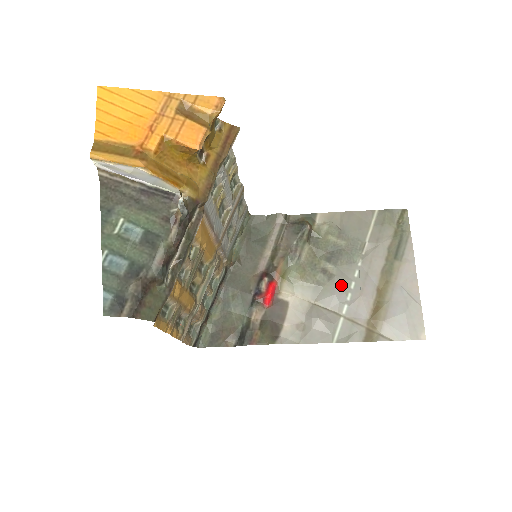
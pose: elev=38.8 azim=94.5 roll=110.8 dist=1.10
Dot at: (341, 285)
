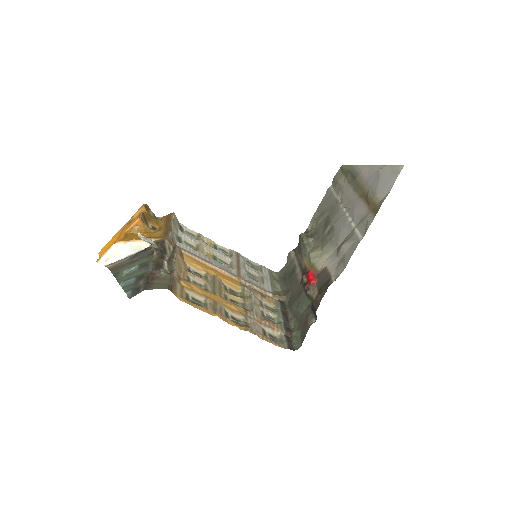
Dot at: (340, 222)
